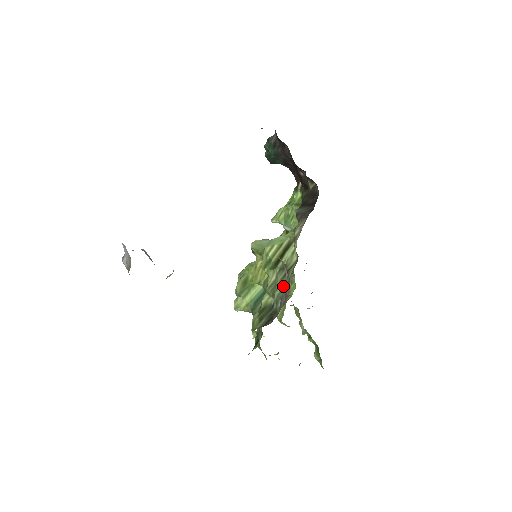
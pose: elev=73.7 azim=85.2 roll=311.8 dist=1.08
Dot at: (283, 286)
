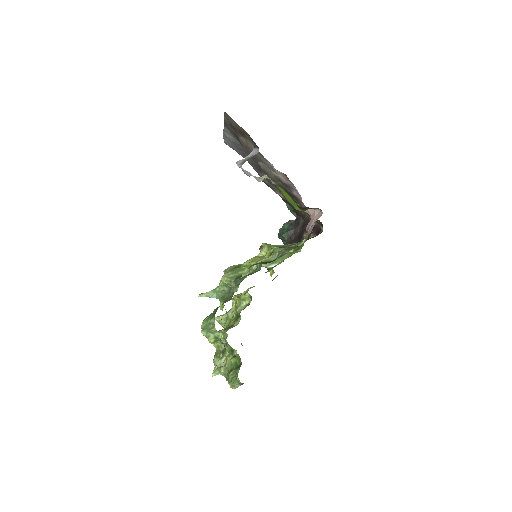
Dot at: occluded
